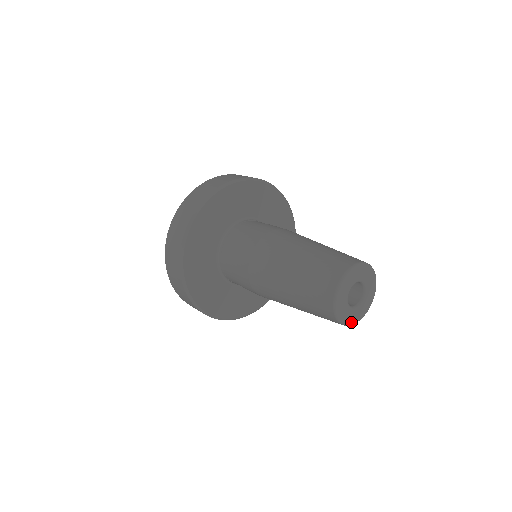
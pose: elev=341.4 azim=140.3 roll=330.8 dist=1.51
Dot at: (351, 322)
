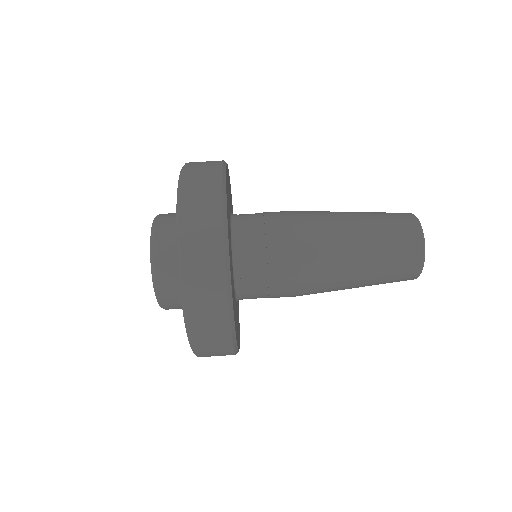
Dot at: occluded
